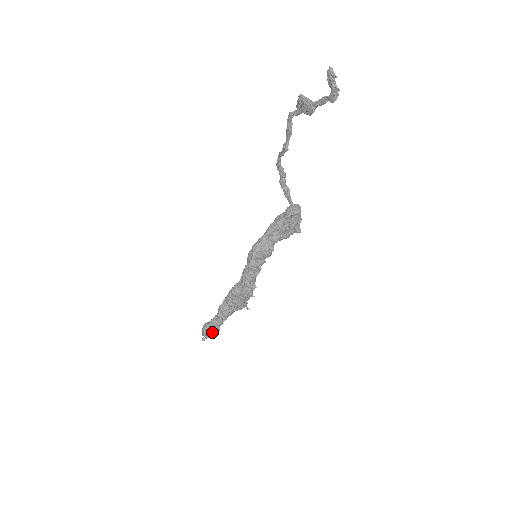
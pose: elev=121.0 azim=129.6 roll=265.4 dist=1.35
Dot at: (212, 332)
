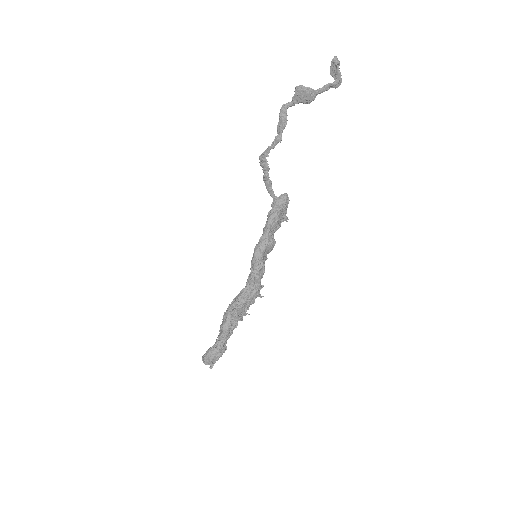
Dot at: (221, 354)
